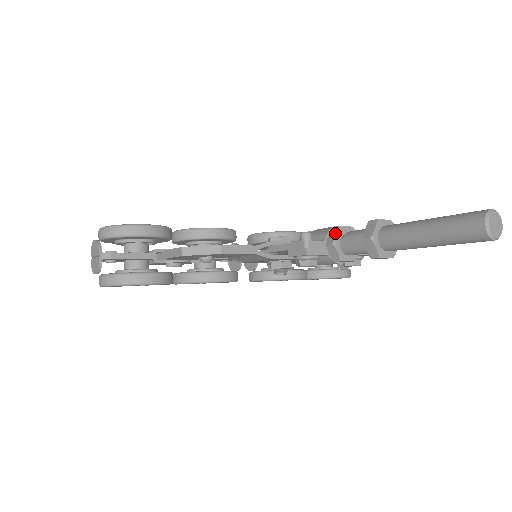
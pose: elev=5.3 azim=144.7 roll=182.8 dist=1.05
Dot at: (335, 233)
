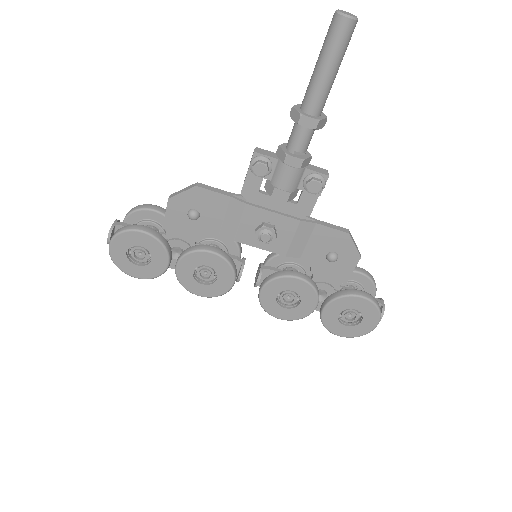
Dot at: (283, 145)
